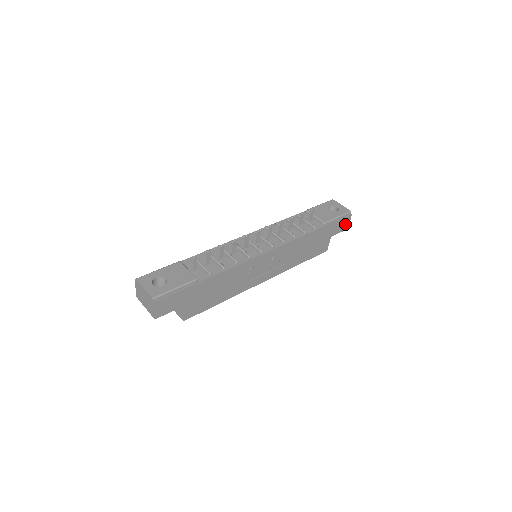
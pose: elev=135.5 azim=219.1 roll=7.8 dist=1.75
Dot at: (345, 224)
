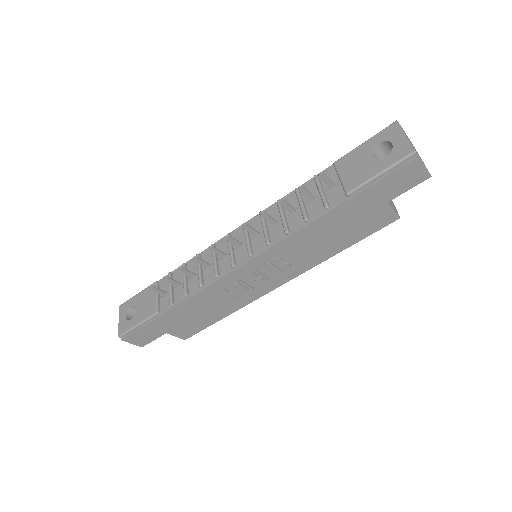
Dot at: (414, 174)
